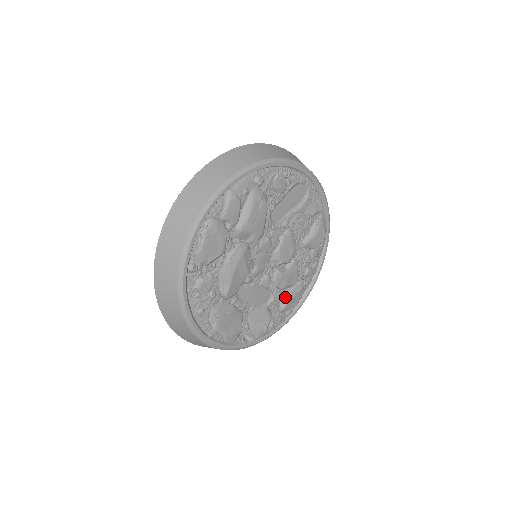
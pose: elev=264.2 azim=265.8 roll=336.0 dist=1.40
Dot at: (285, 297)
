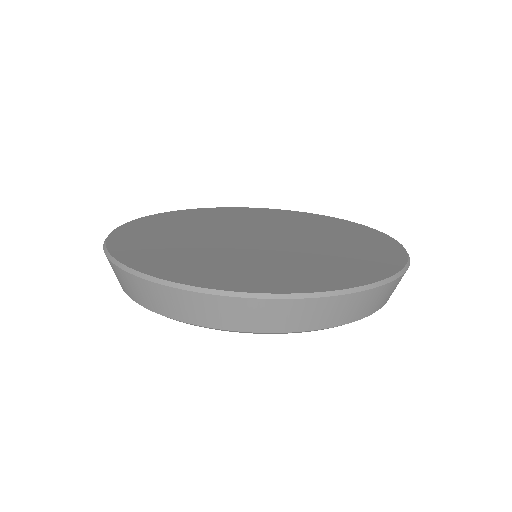
Dot at: occluded
